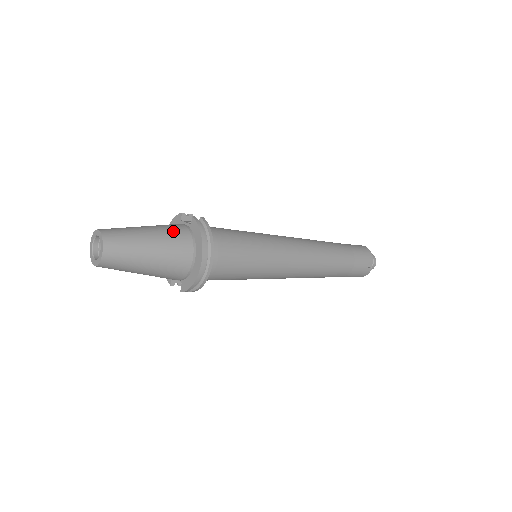
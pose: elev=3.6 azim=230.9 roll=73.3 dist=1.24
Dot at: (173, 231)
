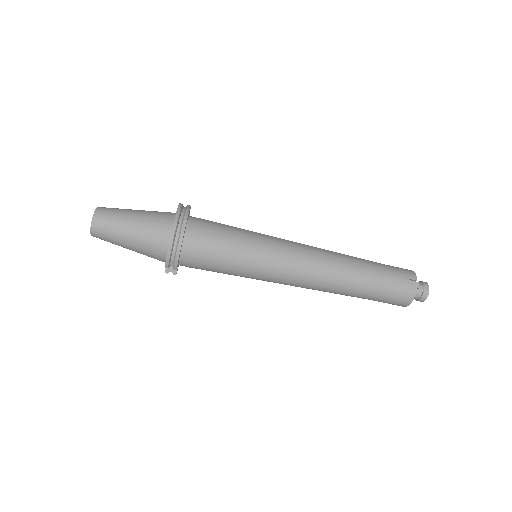
Dot at: (159, 212)
